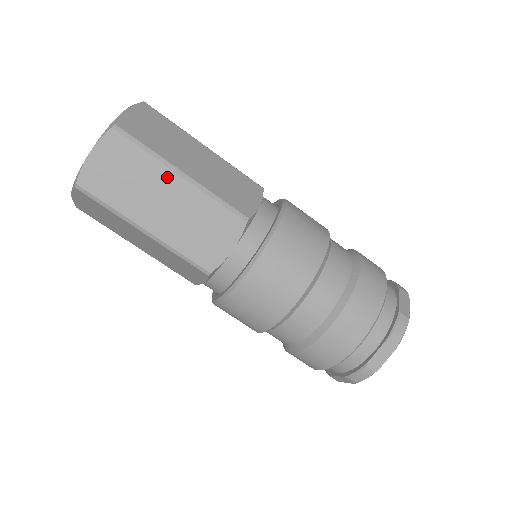
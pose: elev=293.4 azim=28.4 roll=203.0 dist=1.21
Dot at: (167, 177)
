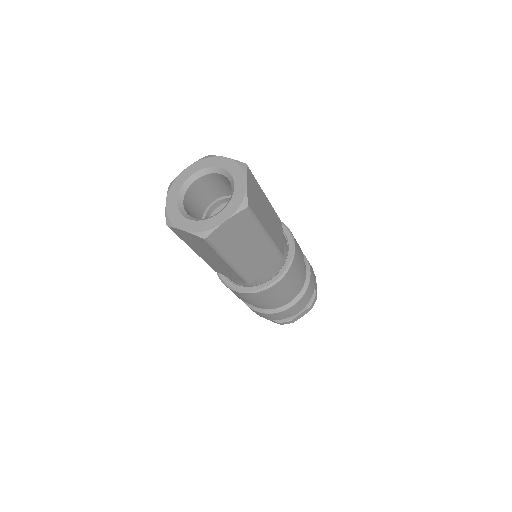
Dot at: (259, 236)
